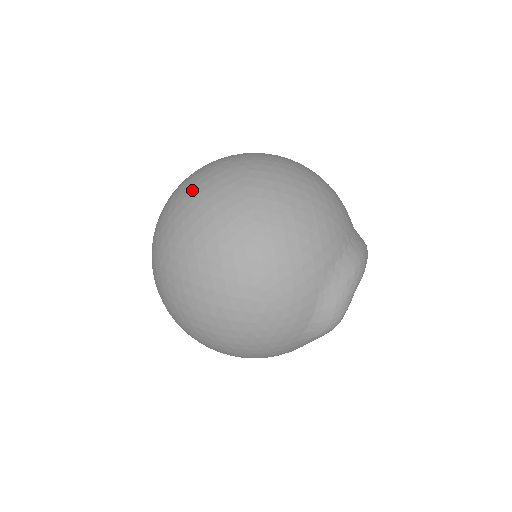
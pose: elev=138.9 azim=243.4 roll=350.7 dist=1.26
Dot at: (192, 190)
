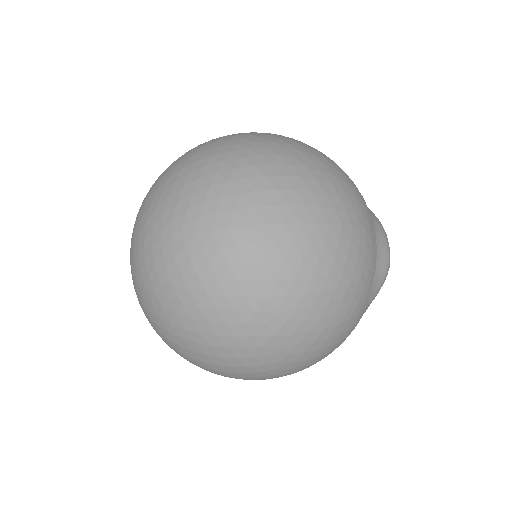
Dot at: (203, 152)
